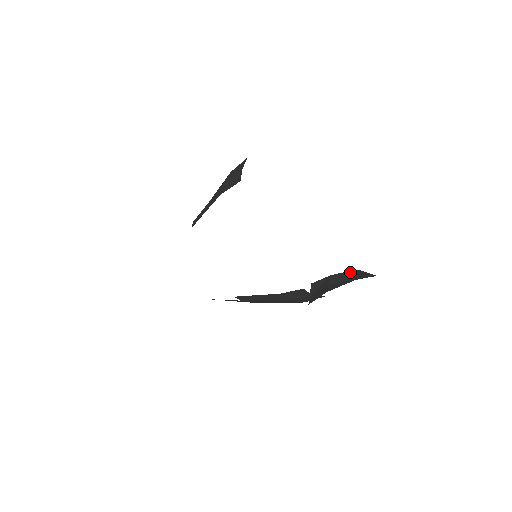
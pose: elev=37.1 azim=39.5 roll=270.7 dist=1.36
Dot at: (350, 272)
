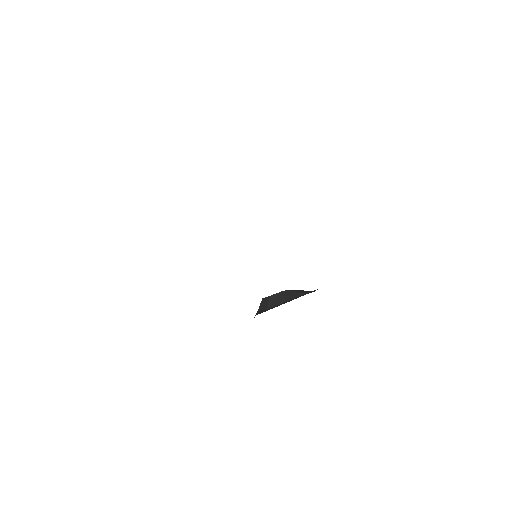
Dot at: (268, 298)
